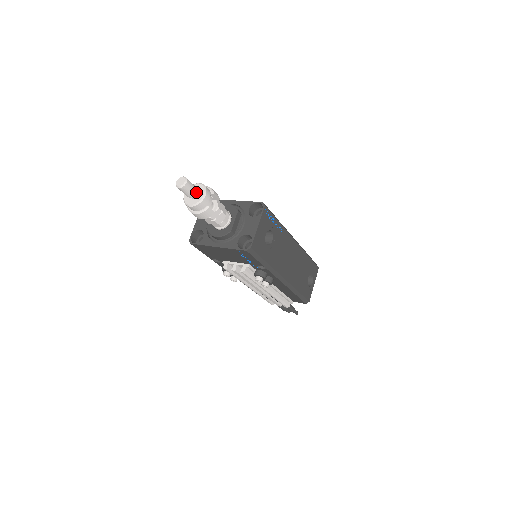
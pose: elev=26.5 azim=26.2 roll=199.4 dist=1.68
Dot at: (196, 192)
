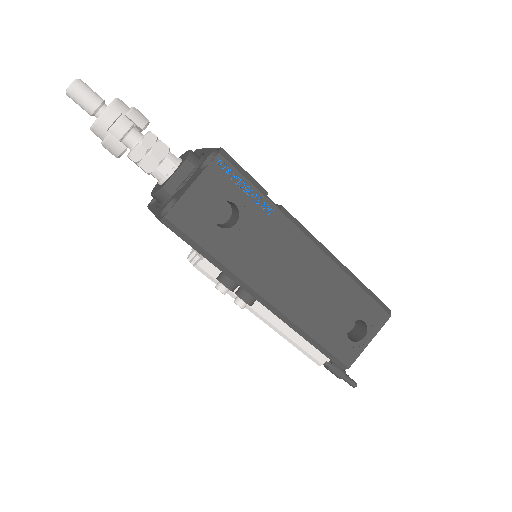
Dot at: (96, 107)
